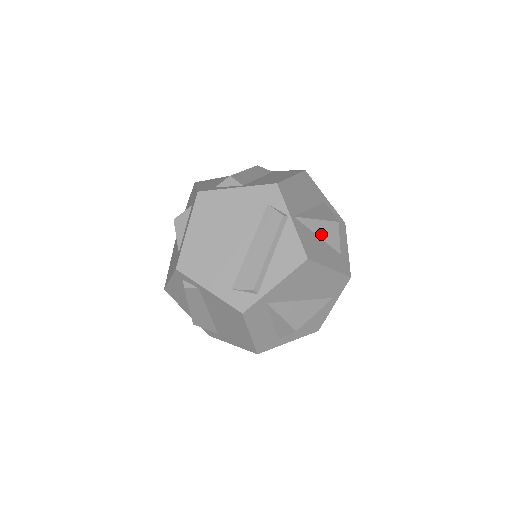
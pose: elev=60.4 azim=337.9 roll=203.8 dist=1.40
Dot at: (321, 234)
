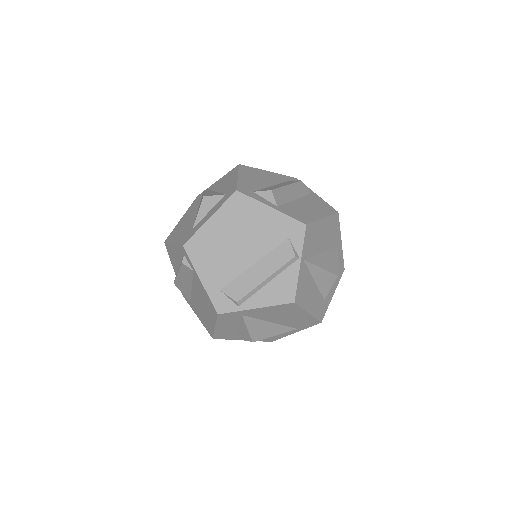
Dot at: (318, 280)
